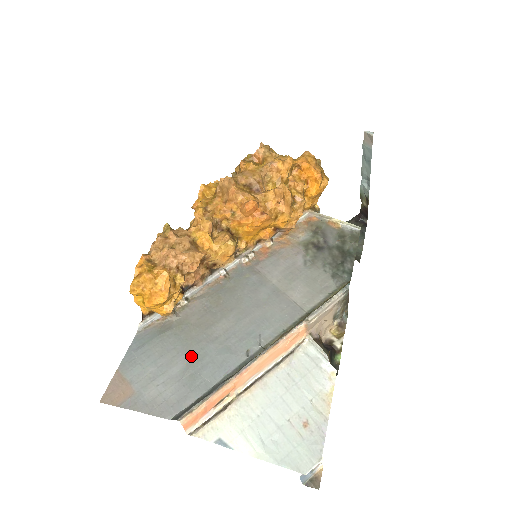
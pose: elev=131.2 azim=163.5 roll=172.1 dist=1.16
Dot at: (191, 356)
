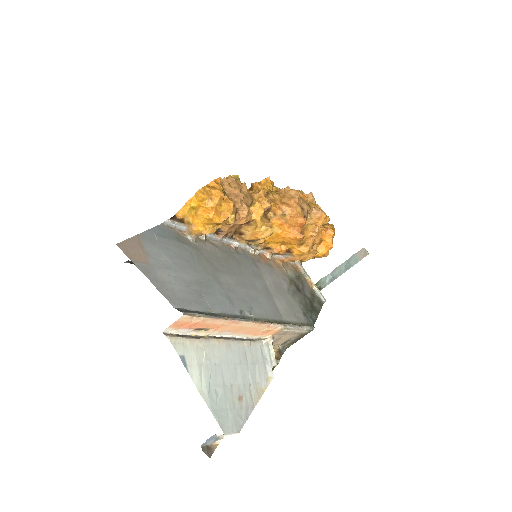
Dot at: (200, 278)
